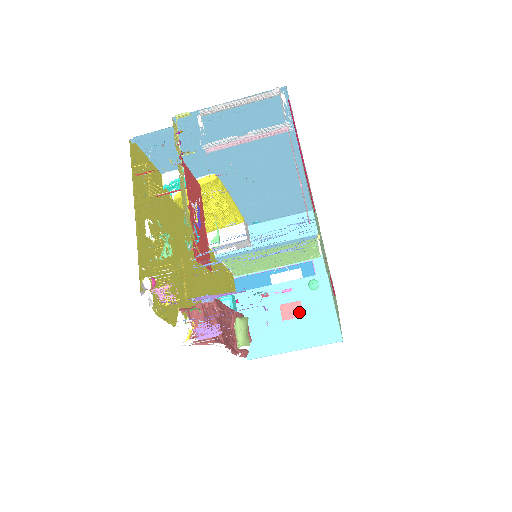
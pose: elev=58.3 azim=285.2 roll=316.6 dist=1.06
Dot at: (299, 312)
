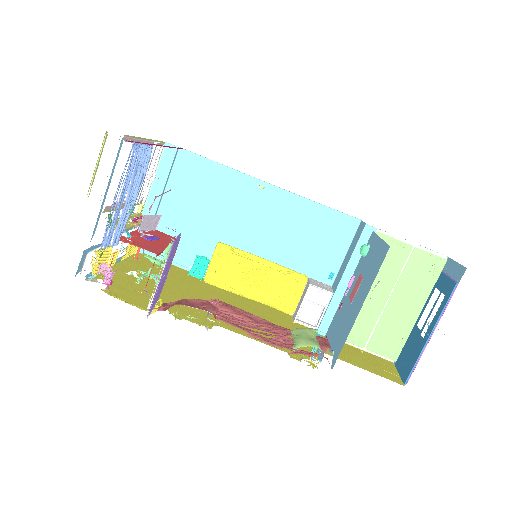
Dot at: (360, 281)
